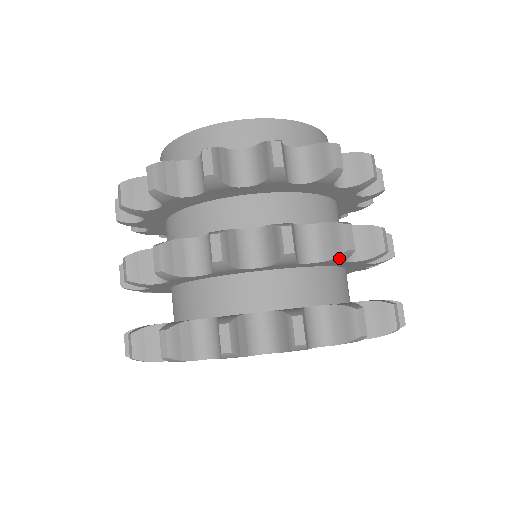
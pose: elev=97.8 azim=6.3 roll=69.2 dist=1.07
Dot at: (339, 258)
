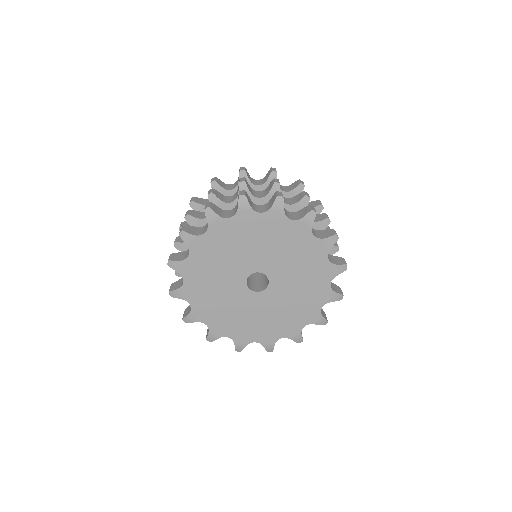
Dot at: (331, 249)
